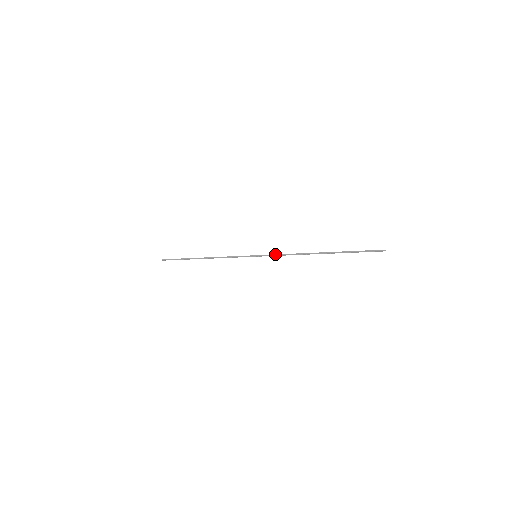
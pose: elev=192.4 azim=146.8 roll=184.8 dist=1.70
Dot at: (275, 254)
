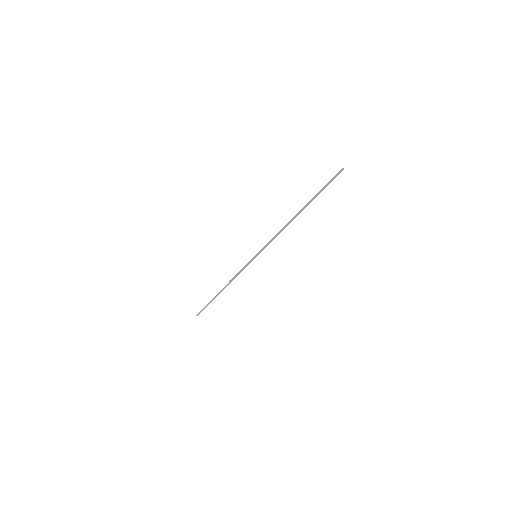
Dot at: (268, 242)
